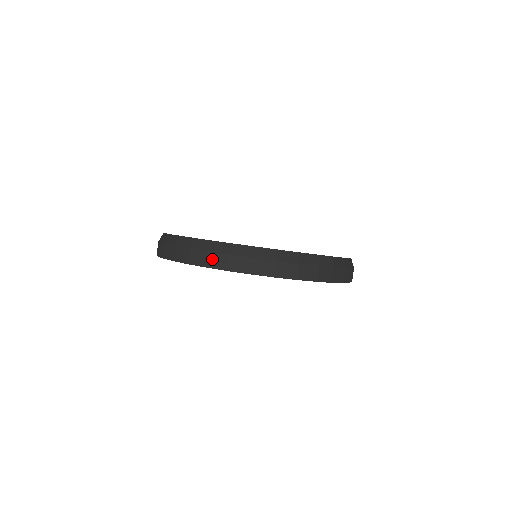
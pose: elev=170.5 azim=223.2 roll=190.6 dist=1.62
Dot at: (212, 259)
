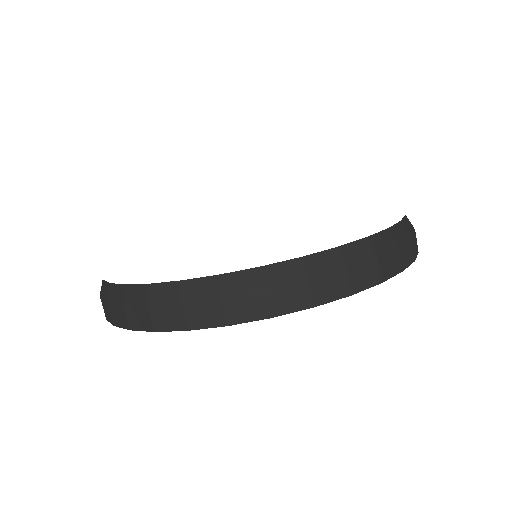
Dot at: (113, 313)
